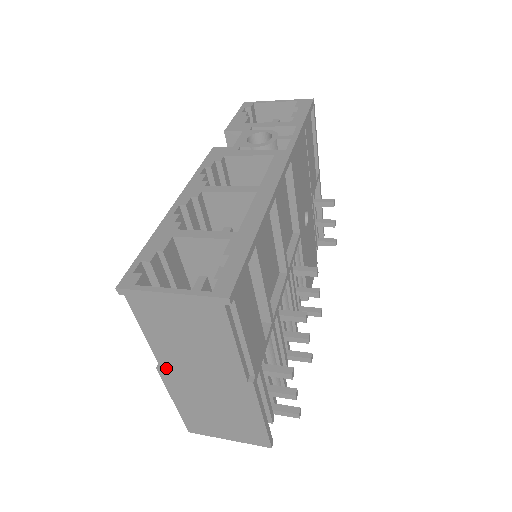
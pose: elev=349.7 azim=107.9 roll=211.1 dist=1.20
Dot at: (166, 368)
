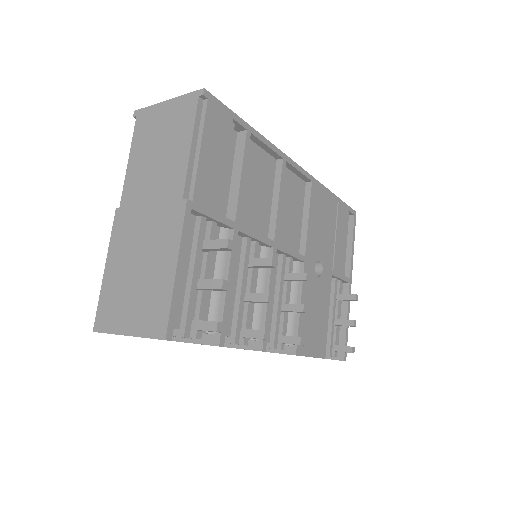
Dot at: (124, 205)
